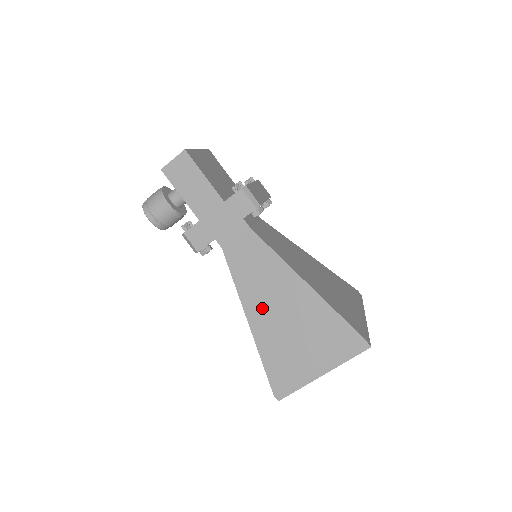
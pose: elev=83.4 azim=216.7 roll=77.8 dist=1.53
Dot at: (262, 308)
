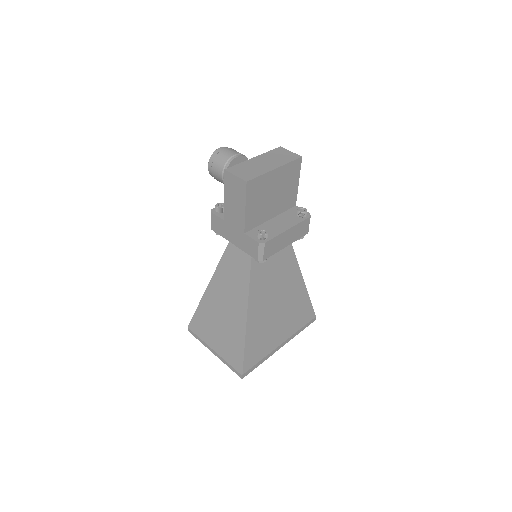
Dot at: (218, 294)
